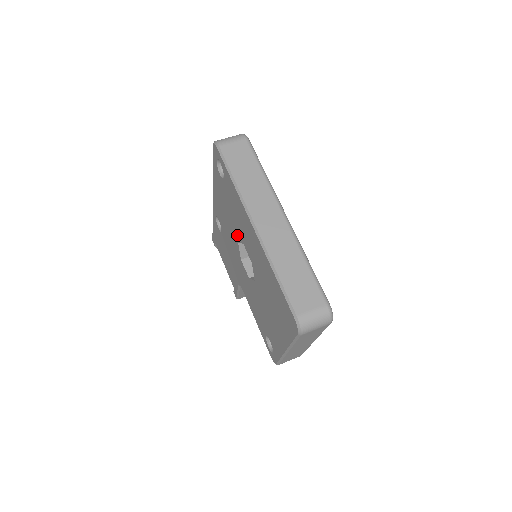
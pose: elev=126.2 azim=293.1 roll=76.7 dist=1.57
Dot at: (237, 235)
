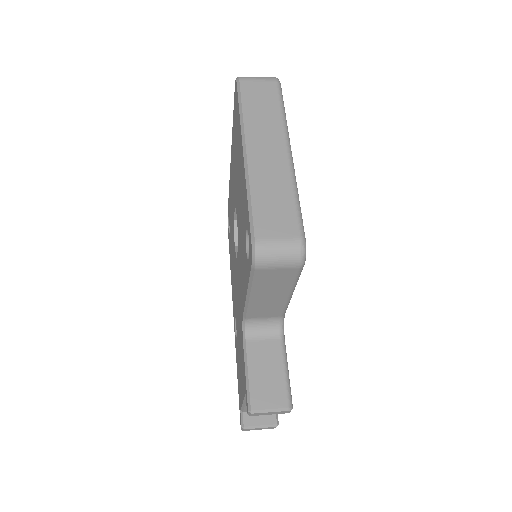
Dot at: (233, 238)
